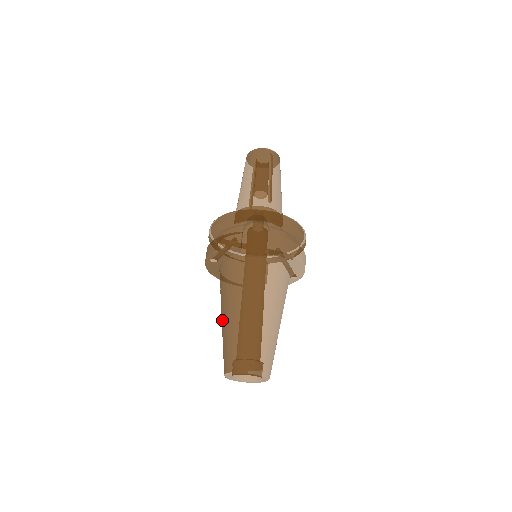
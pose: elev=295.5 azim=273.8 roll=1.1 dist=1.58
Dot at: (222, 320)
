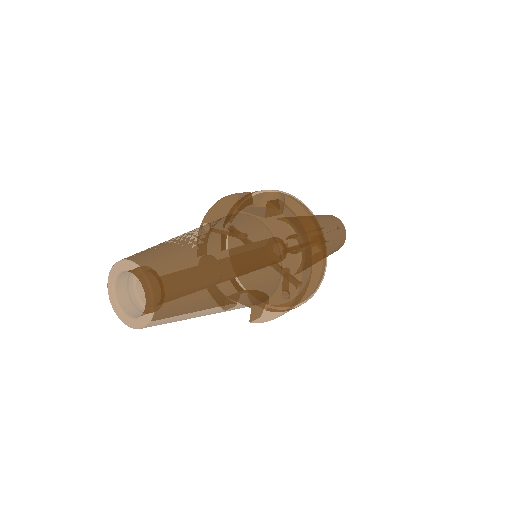
Dot at: occluded
